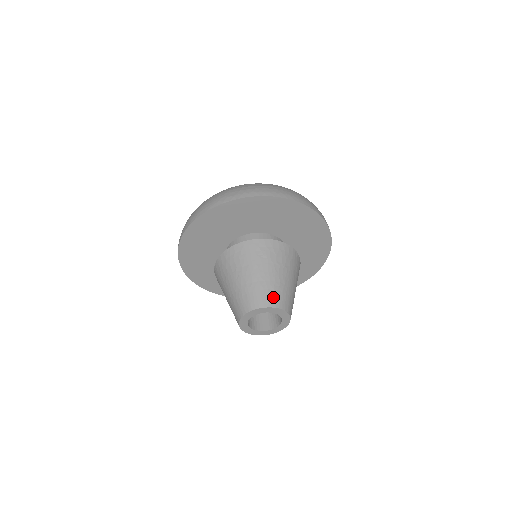
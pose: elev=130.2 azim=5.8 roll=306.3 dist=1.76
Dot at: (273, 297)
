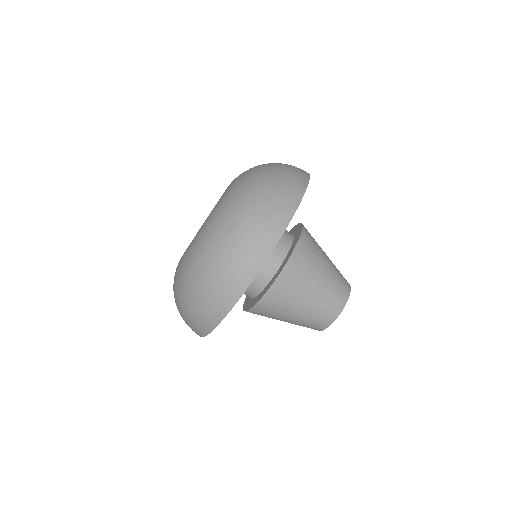
Dot at: (344, 280)
